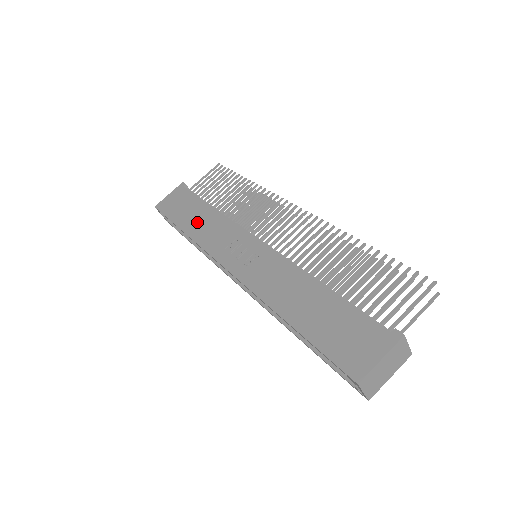
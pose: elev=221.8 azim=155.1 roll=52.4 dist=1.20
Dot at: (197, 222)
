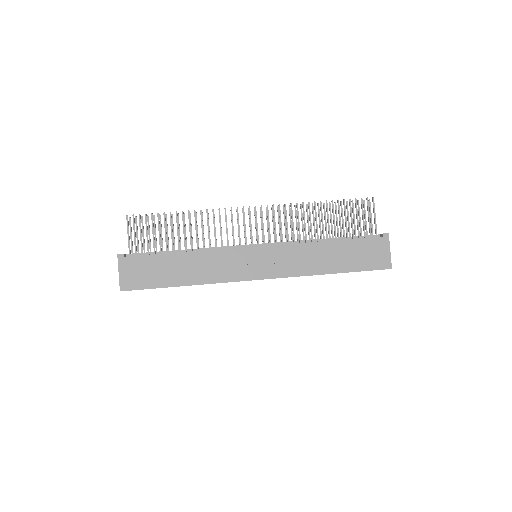
Dot at: (188, 271)
